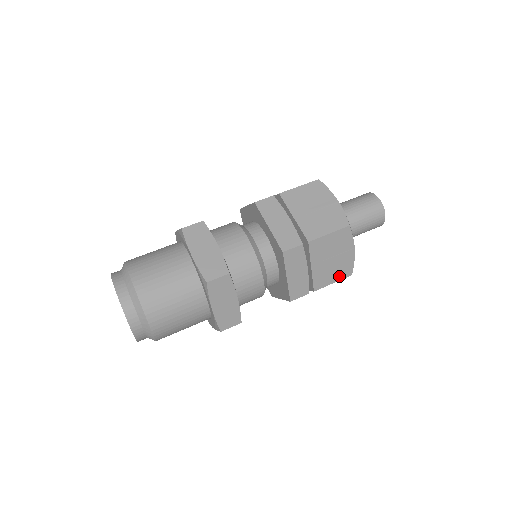
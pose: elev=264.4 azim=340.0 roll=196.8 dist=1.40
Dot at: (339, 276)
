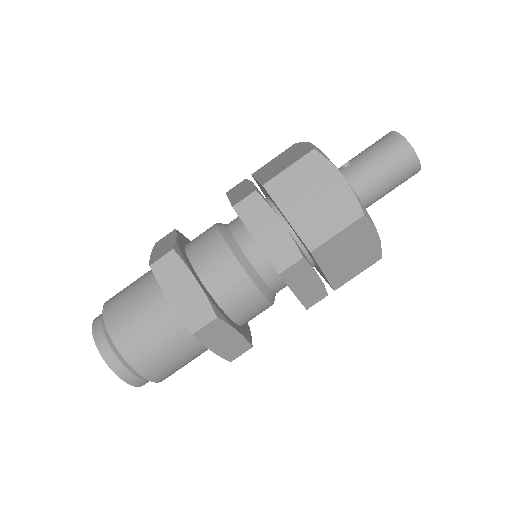
Dot at: (364, 266)
